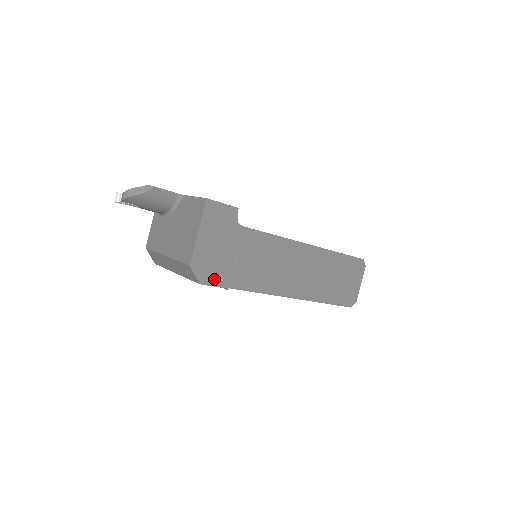
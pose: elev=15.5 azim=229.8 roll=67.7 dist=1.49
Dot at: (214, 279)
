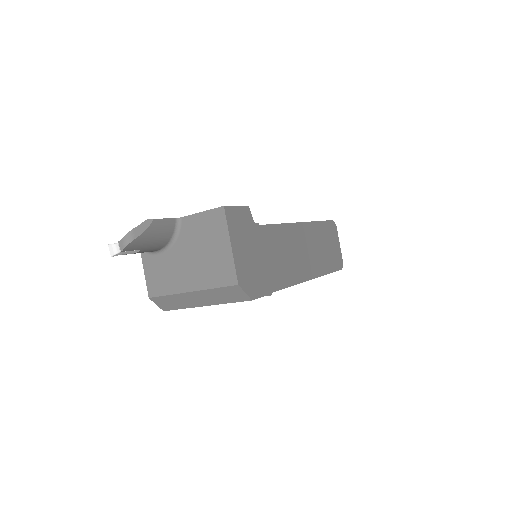
Dot at: (259, 289)
